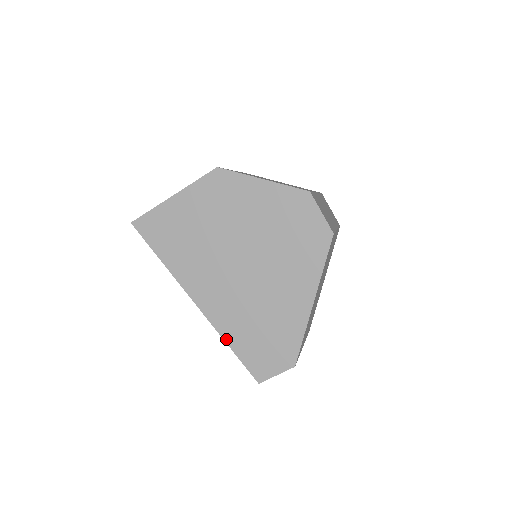
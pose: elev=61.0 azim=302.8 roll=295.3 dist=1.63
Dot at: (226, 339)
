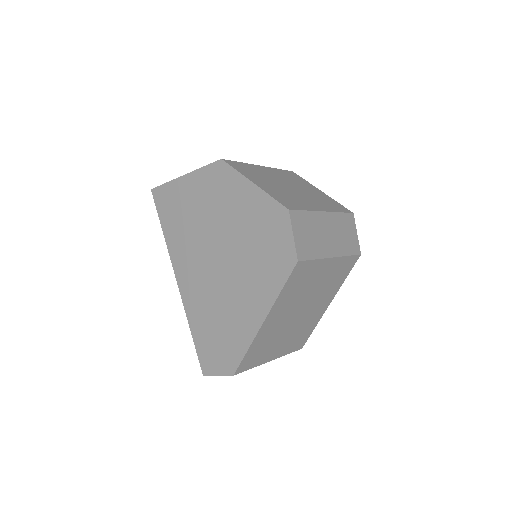
Dot at: (190, 323)
